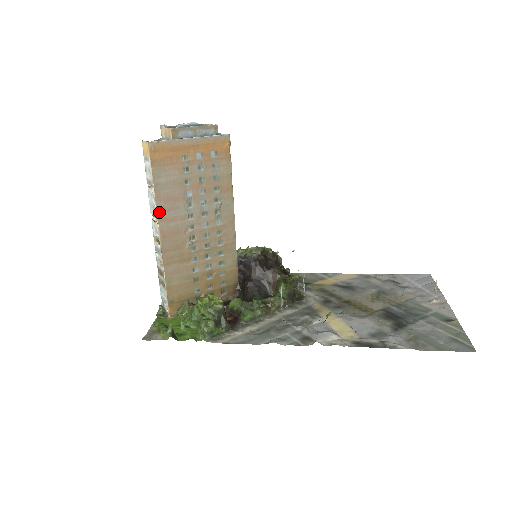
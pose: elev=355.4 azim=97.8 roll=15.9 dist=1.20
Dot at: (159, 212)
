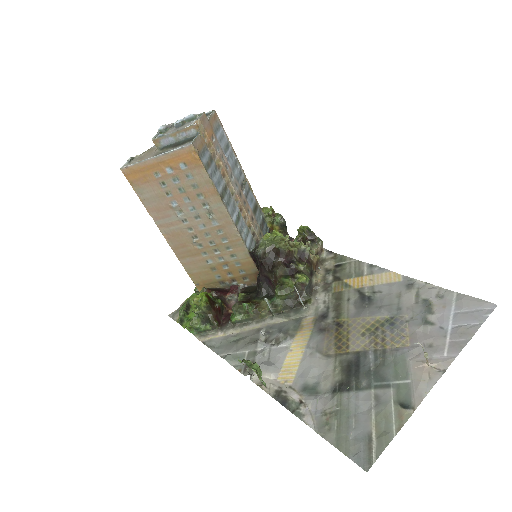
Dot at: (155, 220)
